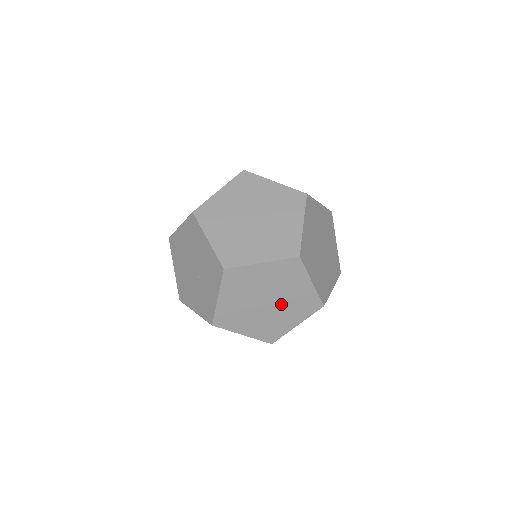
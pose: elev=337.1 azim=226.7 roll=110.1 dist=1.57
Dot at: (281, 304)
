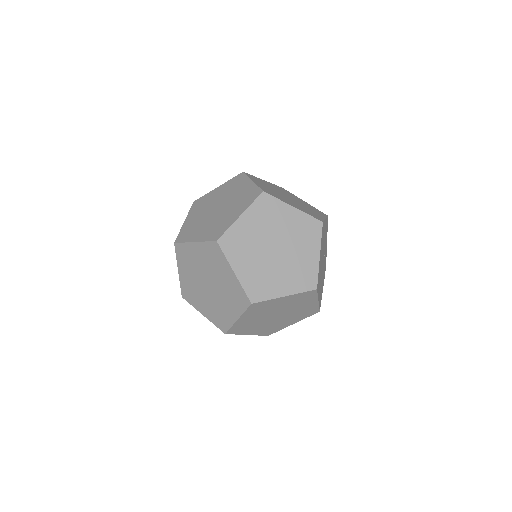
Dot at: (219, 290)
